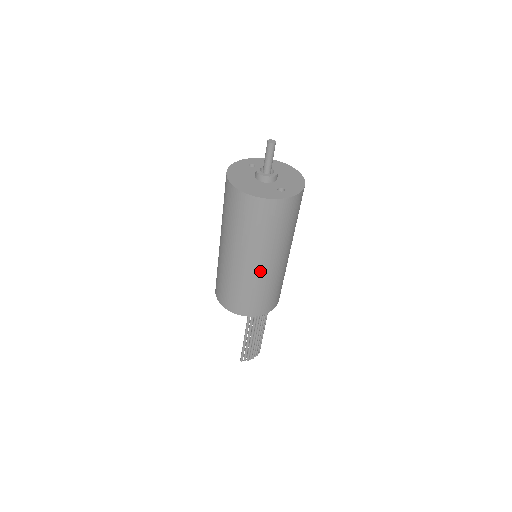
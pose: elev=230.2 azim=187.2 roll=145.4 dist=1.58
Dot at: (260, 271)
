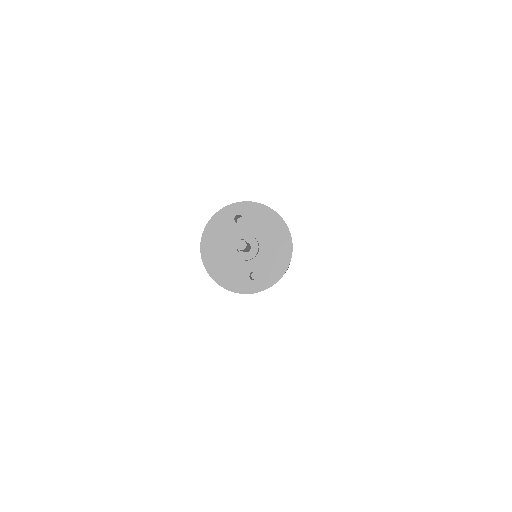
Dot at: occluded
